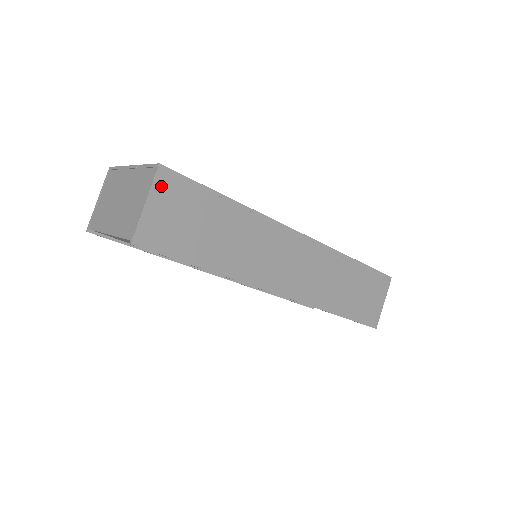
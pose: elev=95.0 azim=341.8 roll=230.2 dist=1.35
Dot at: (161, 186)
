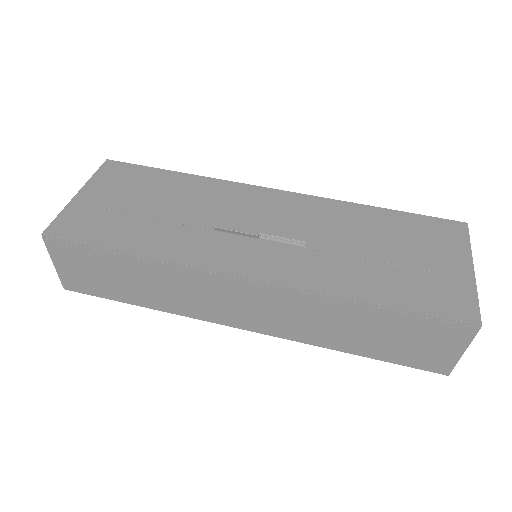
Dot at: (55, 250)
